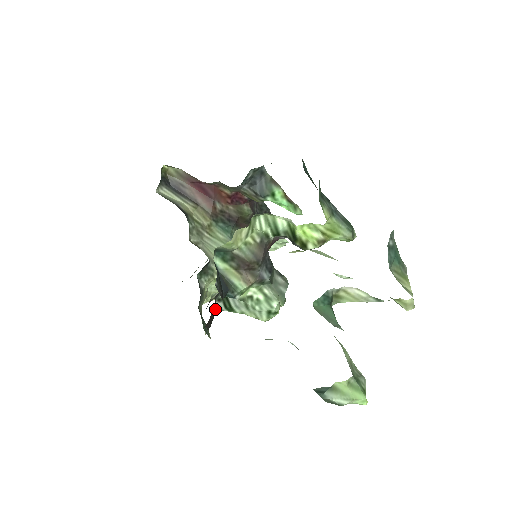
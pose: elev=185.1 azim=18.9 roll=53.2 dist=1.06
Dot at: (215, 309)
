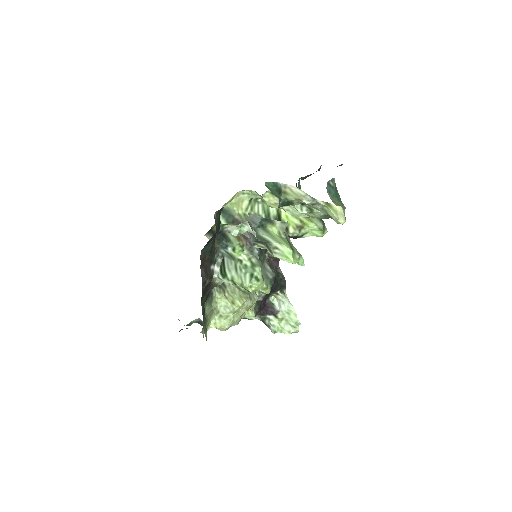
Dot at: (213, 273)
